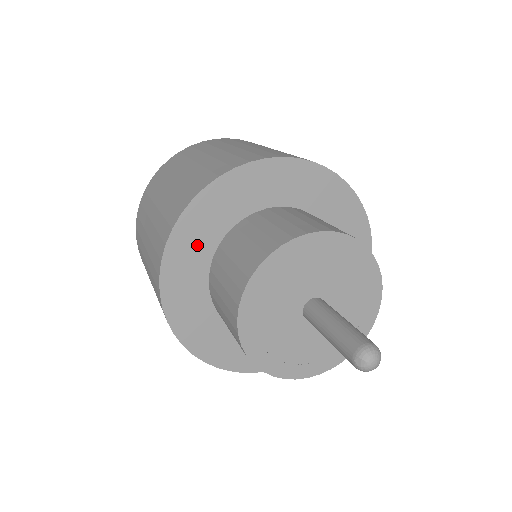
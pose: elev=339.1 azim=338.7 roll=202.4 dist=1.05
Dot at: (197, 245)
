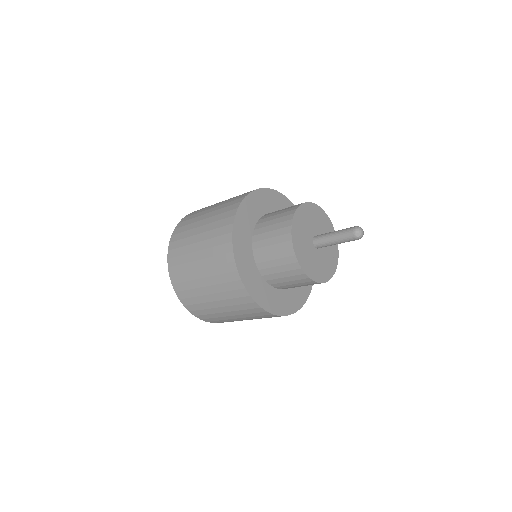
Dot at: (245, 254)
